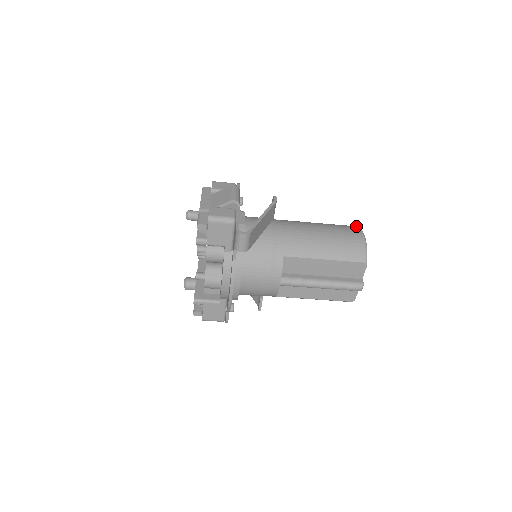
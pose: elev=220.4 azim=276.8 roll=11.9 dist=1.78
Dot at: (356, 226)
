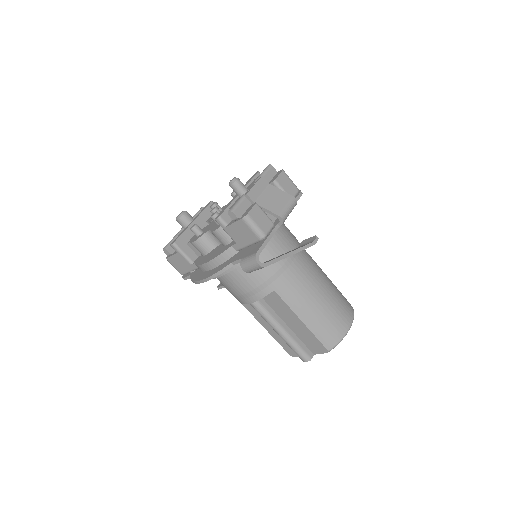
Dot at: (353, 310)
